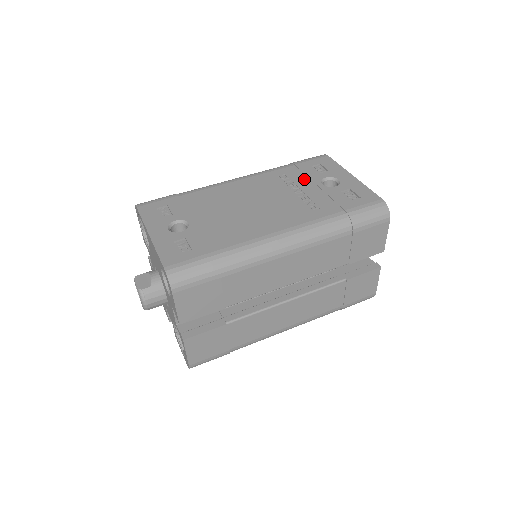
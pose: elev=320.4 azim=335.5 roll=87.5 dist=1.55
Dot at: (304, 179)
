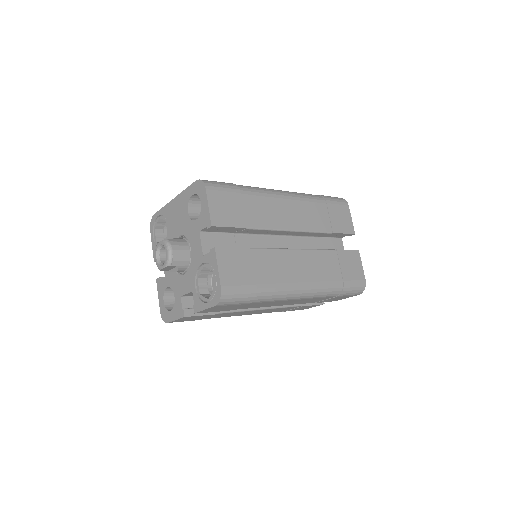
Dot at: occluded
